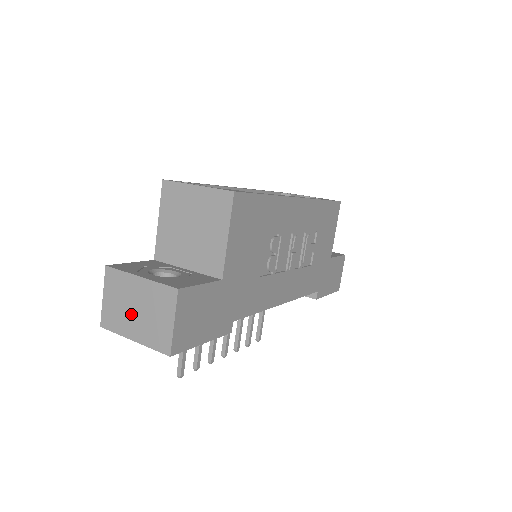
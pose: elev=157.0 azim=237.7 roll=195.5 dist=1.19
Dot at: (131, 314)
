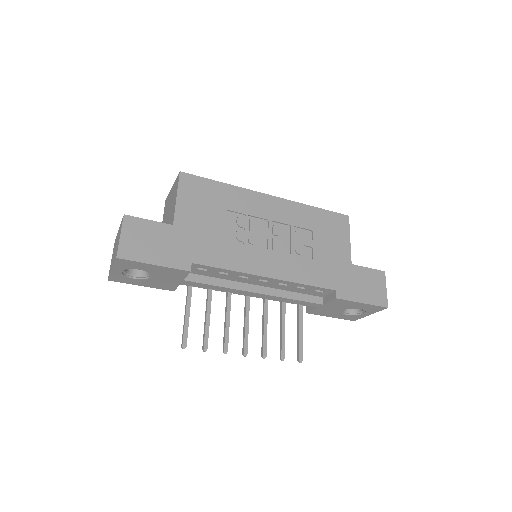
Dot at: occluded
